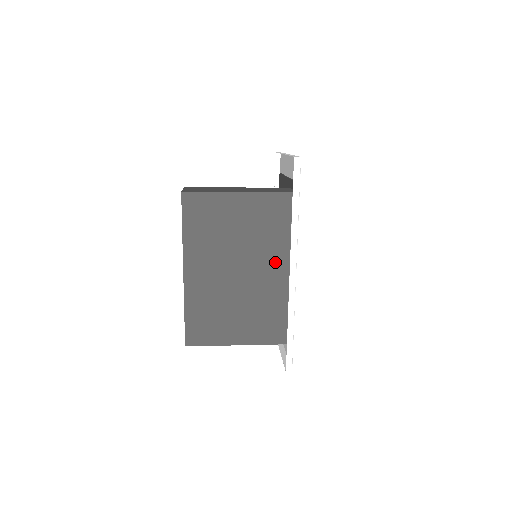
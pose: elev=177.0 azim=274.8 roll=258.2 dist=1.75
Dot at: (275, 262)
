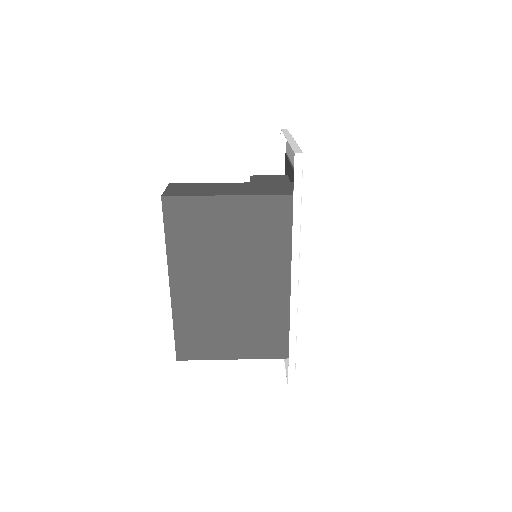
Dot at: (274, 273)
